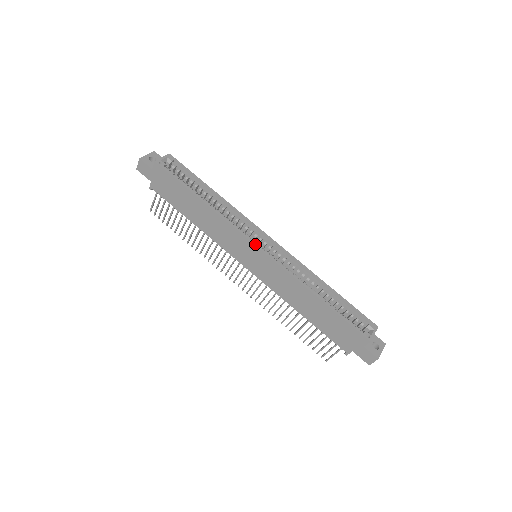
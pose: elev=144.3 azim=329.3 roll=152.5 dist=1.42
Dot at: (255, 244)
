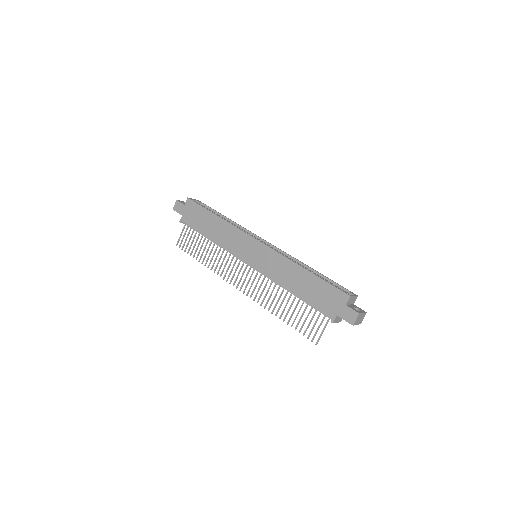
Dot at: (255, 238)
